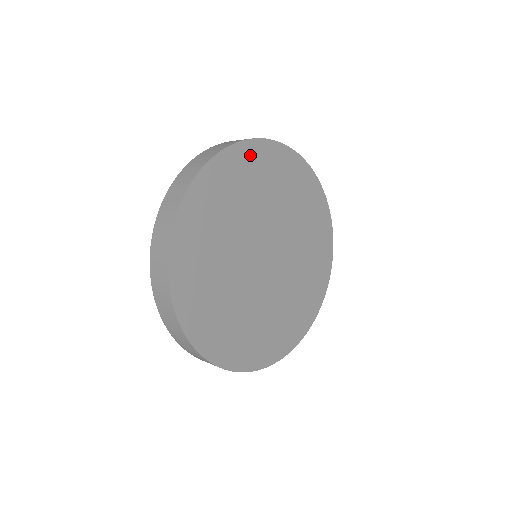
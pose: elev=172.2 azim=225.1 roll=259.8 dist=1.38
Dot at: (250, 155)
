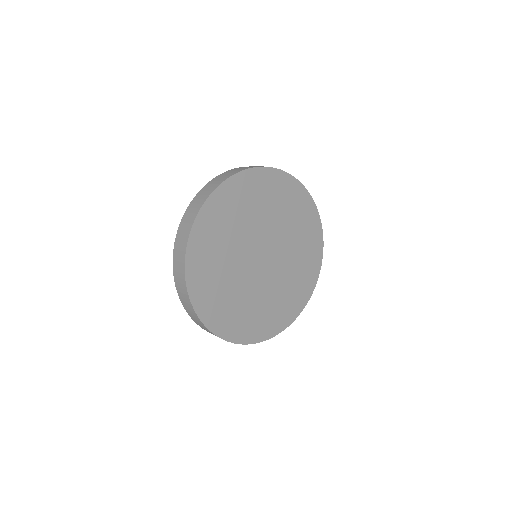
Dot at: (212, 210)
